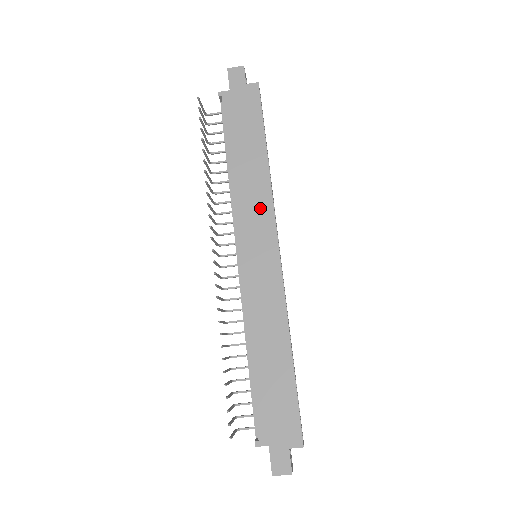
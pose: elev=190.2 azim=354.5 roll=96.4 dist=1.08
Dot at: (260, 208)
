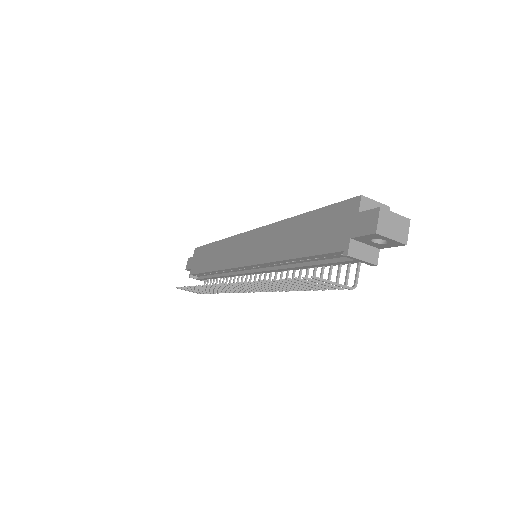
Dot at: (230, 247)
